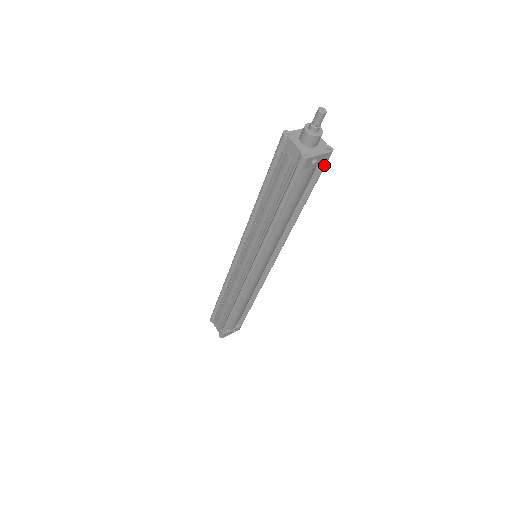
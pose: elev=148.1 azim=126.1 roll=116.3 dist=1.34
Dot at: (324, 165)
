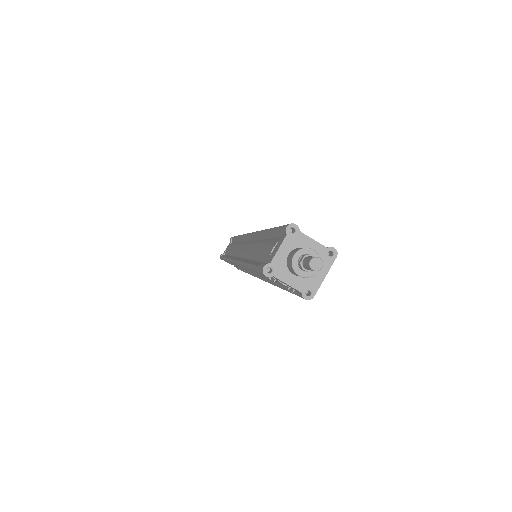
Dot at: occluded
